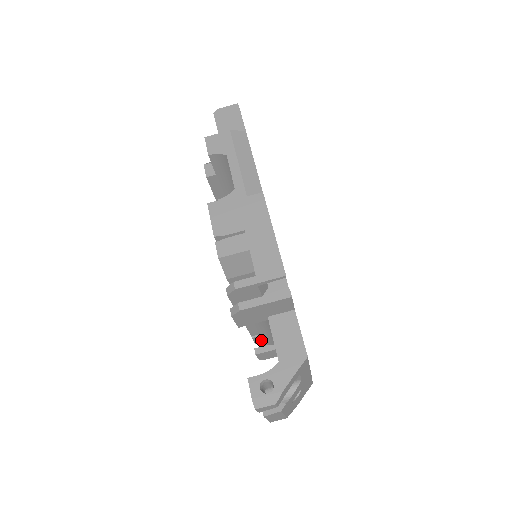
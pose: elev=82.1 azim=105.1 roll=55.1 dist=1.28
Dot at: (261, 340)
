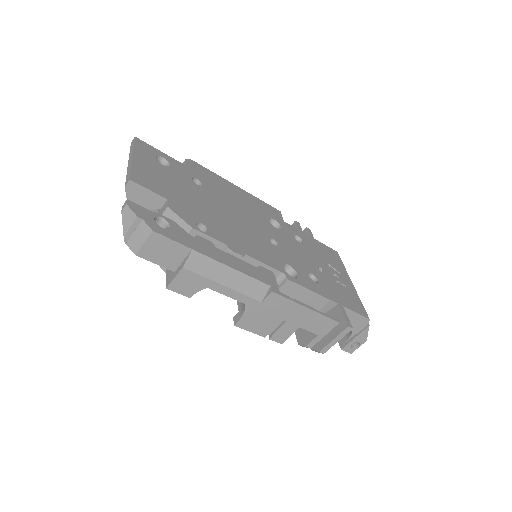
Dot at: occluded
